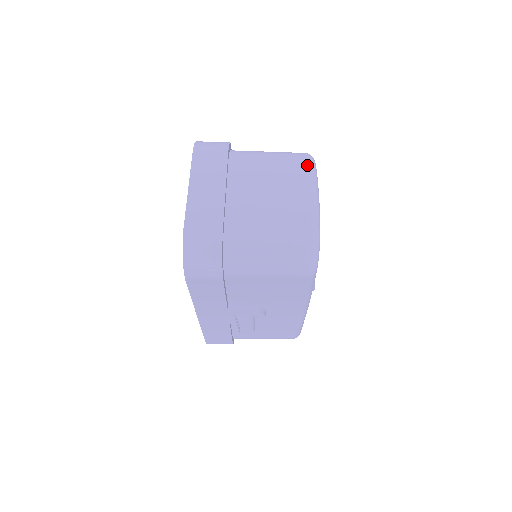
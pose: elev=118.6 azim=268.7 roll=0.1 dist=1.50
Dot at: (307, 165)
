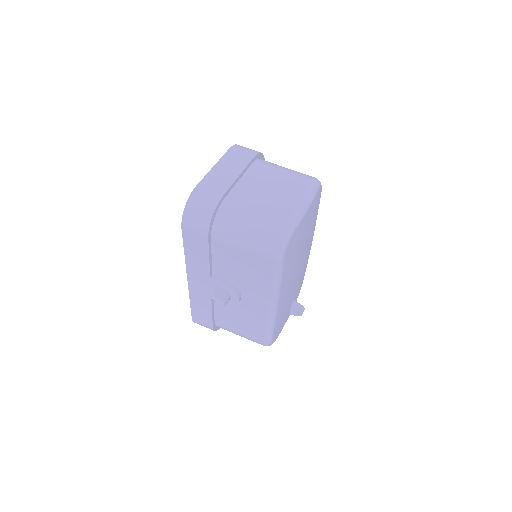
Dot at: (311, 183)
